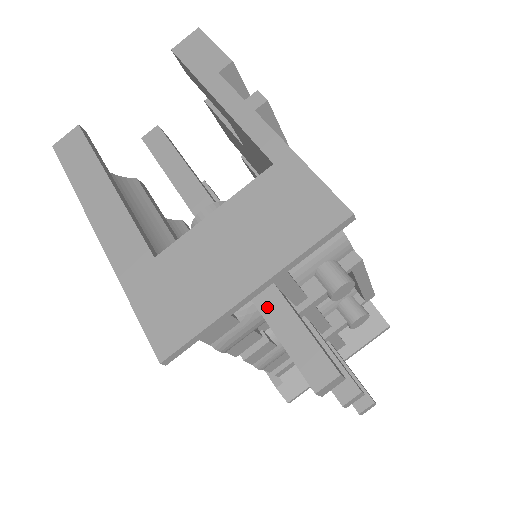
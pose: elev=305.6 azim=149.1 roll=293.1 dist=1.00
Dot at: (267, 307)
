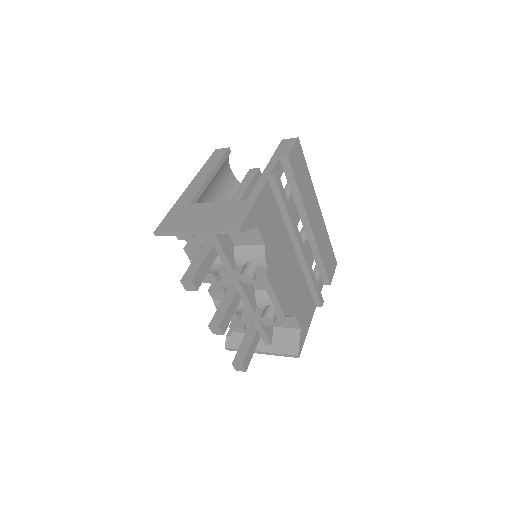
Dot at: (203, 249)
